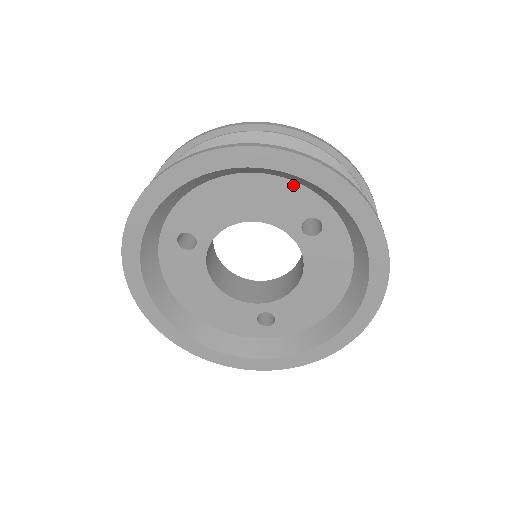
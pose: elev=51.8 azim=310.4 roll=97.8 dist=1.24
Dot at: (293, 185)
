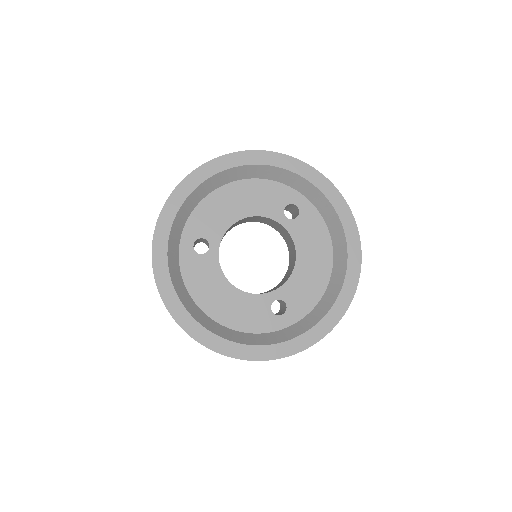
Dot at: (270, 183)
